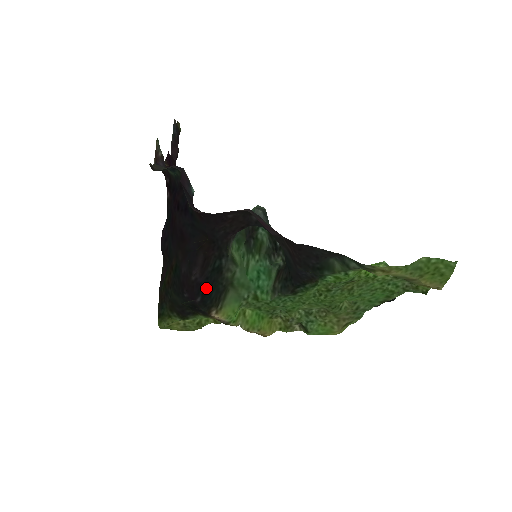
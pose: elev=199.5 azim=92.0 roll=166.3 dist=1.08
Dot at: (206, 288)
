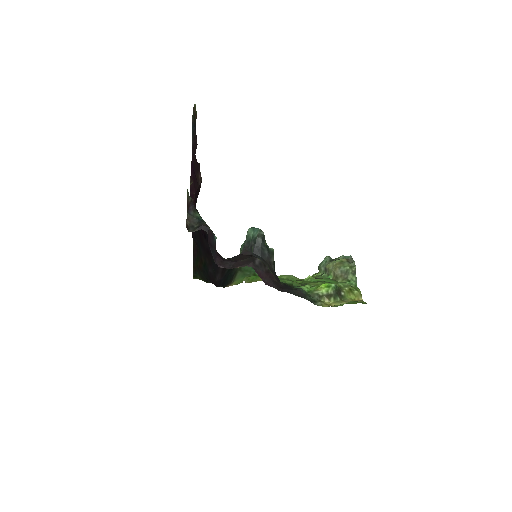
Dot at: (224, 280)
